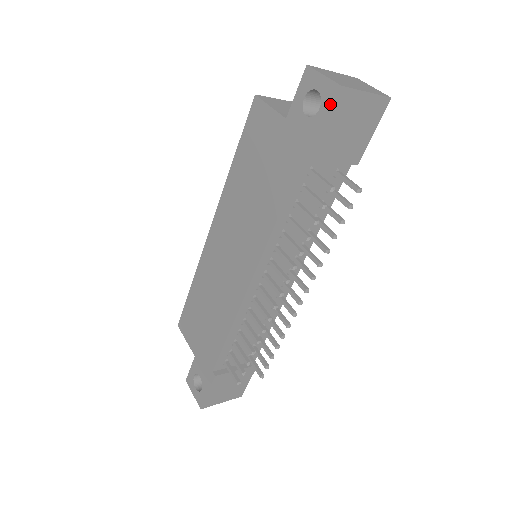
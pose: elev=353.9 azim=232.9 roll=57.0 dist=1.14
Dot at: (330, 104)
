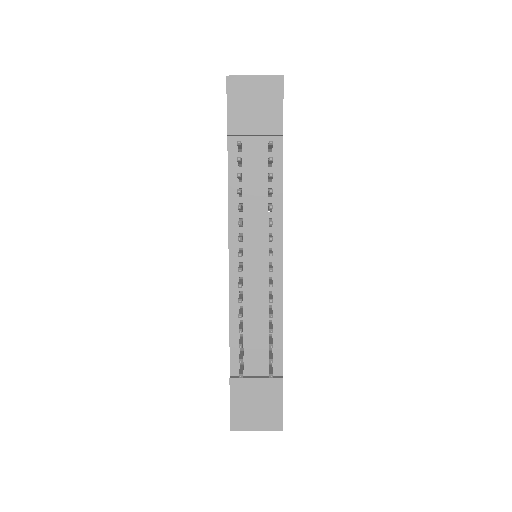
Dot at: (226, 91)
